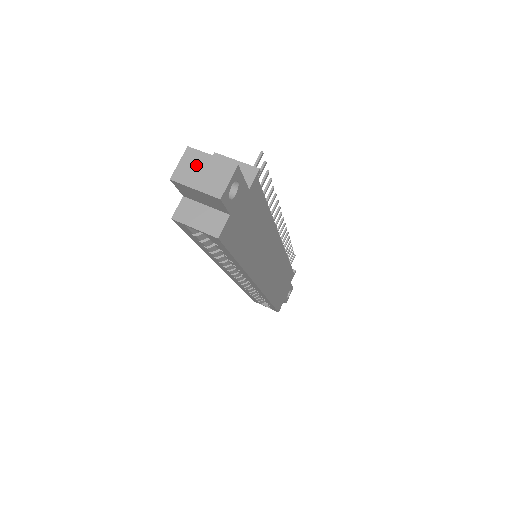
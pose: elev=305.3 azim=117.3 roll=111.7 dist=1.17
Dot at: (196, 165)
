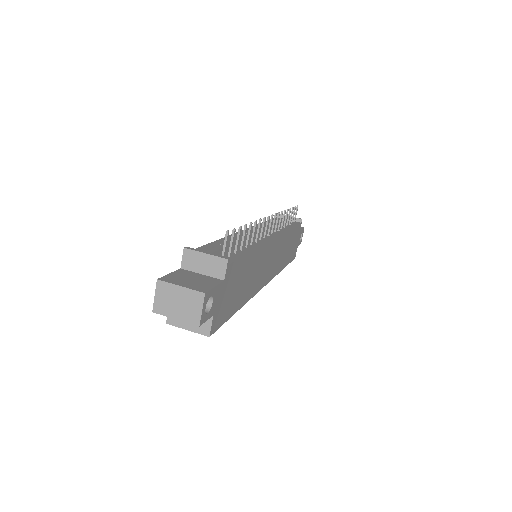
Dot at: (170, 297)
